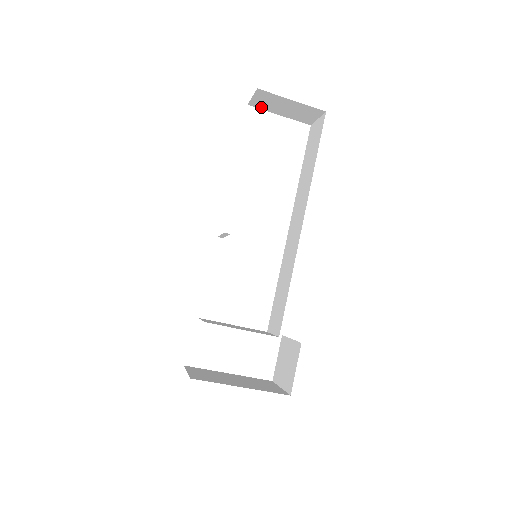
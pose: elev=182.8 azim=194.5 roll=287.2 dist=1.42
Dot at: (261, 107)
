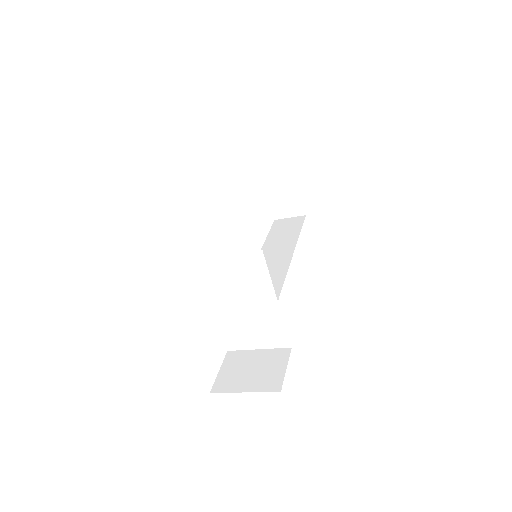
Dot at: (266, 176)
